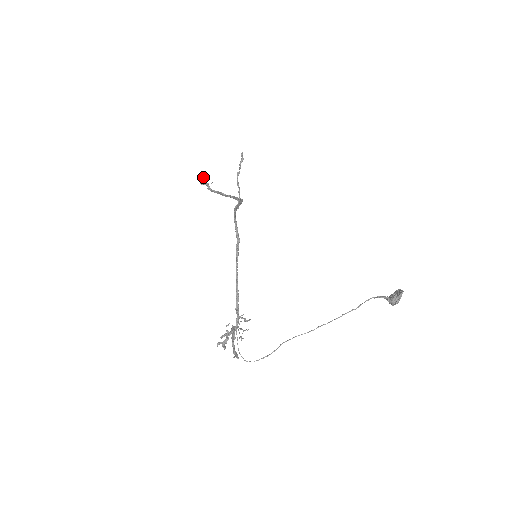
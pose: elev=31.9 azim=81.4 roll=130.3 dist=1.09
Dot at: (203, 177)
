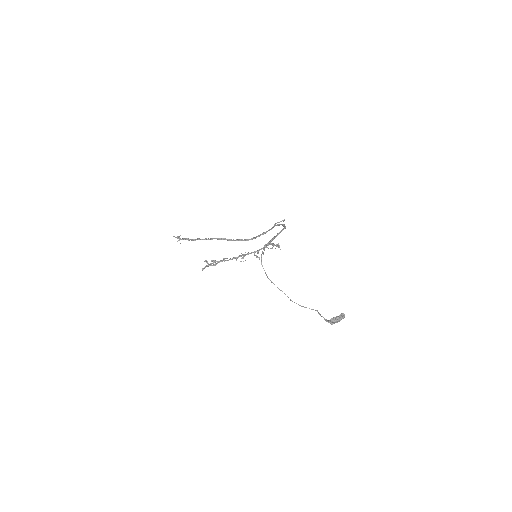
Dot at: occluded
